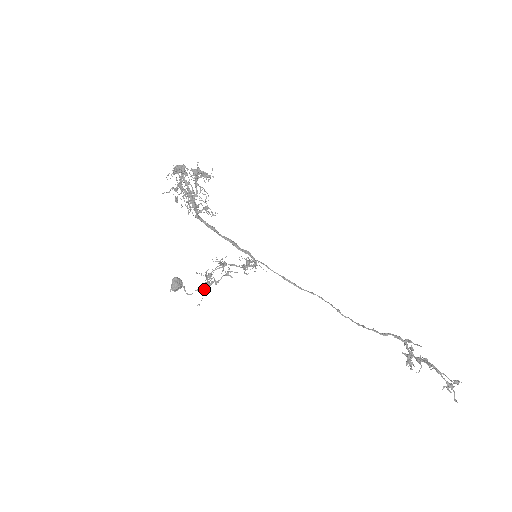
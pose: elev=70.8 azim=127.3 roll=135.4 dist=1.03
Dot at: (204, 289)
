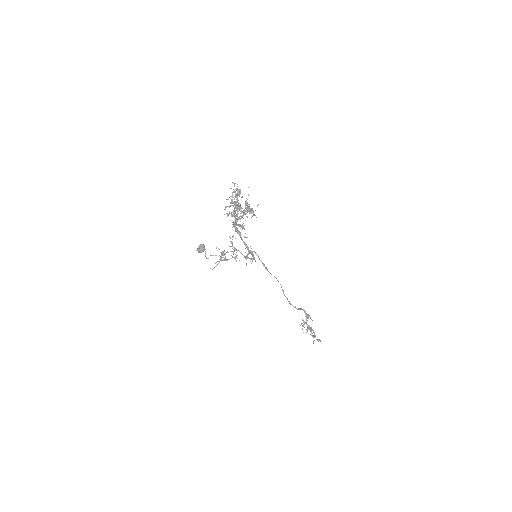
Dot at: occluded
